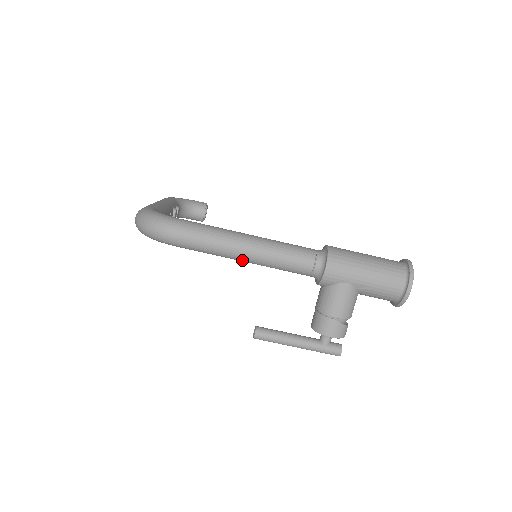
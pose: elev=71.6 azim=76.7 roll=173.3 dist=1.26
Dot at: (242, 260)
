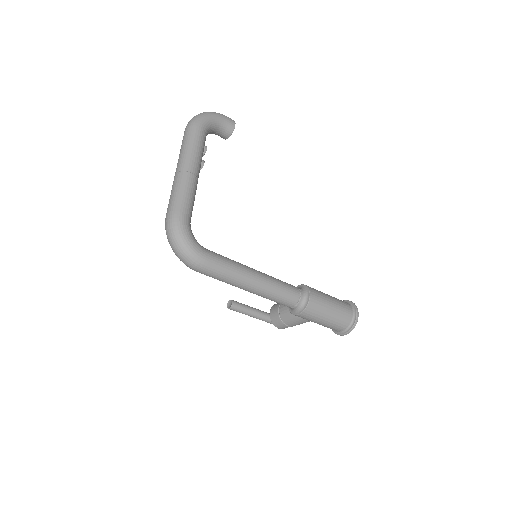
Dot at: occluded
